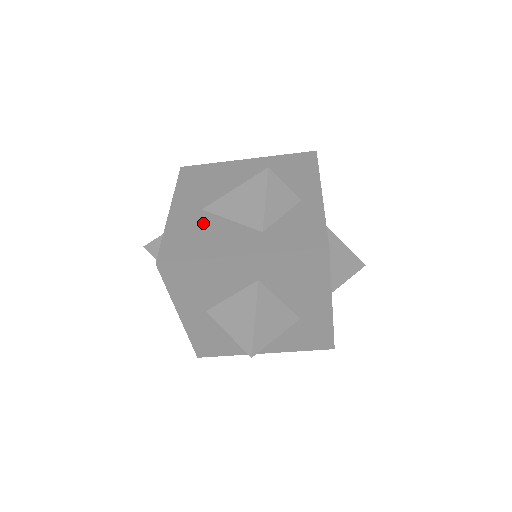
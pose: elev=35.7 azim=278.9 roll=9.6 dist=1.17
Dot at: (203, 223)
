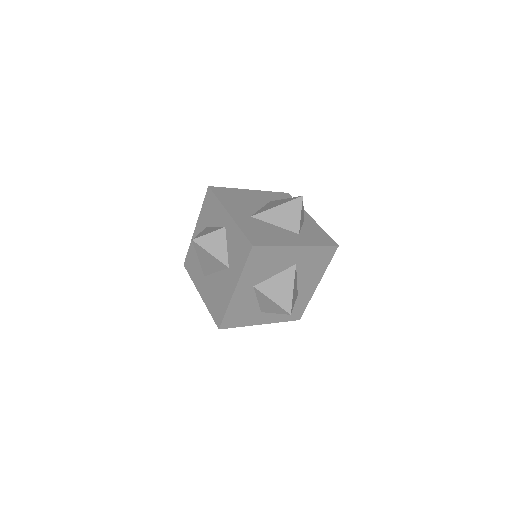
Dot at: (260, 225)
